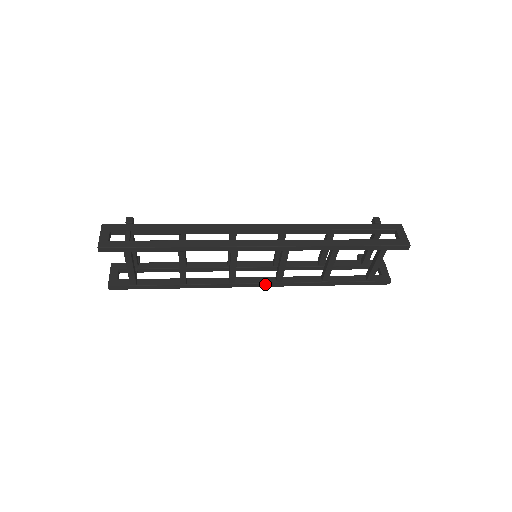
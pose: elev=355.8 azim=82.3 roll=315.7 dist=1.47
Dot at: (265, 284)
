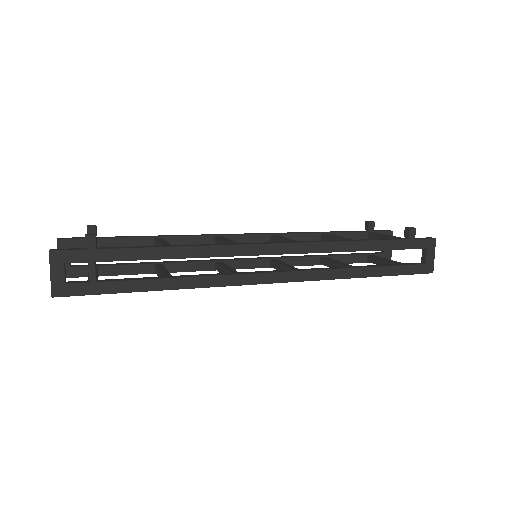
Dot at: occluded
